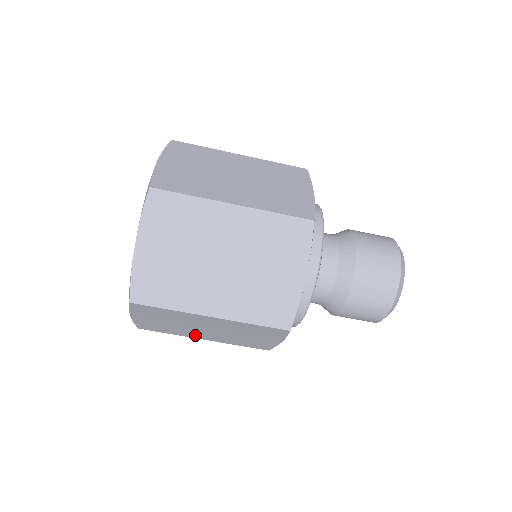
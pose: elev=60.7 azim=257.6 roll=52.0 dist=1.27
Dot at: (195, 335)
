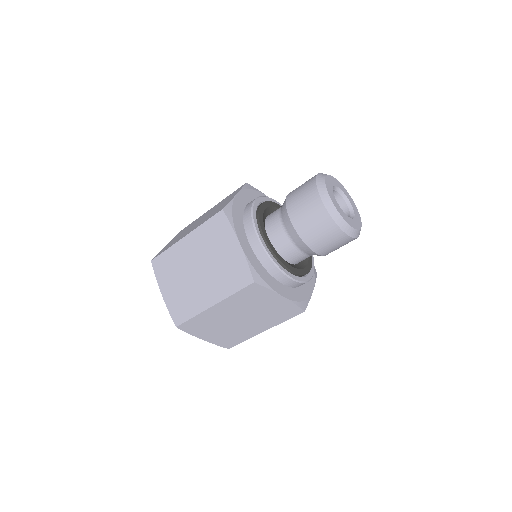
Dot at: (252, 331)
